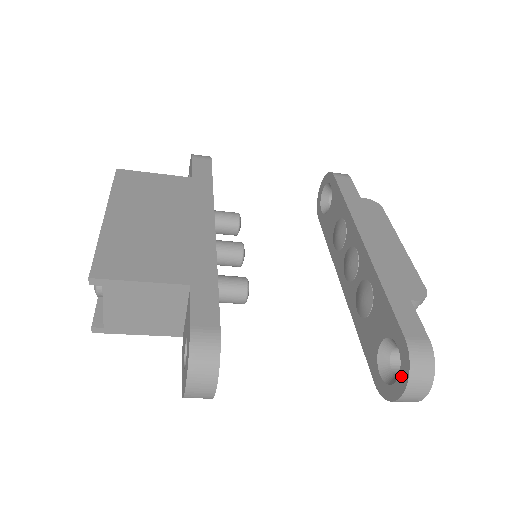
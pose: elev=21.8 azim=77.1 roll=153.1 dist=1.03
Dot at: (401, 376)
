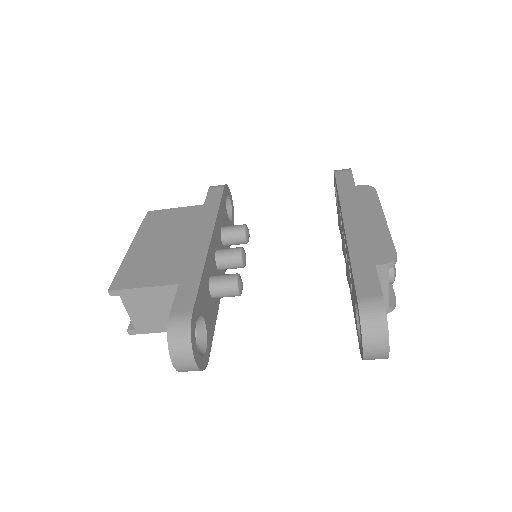
Dot at: (360, 333)
